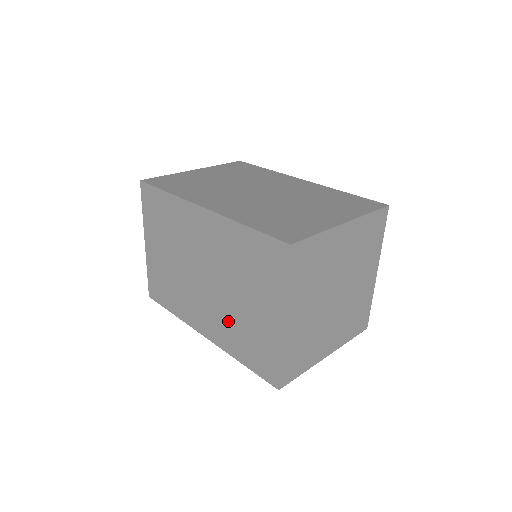
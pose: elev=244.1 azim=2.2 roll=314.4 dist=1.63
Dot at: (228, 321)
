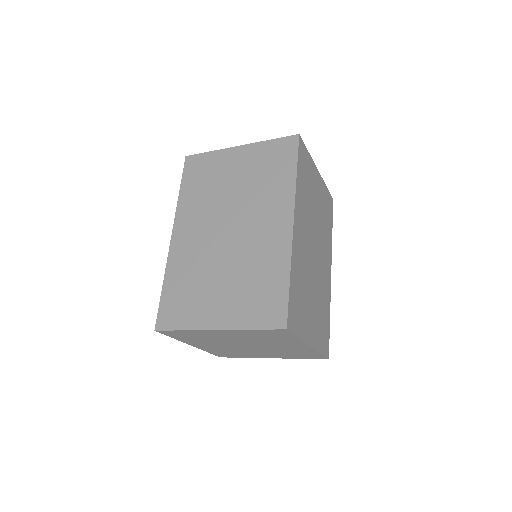
Dot at: occluded
